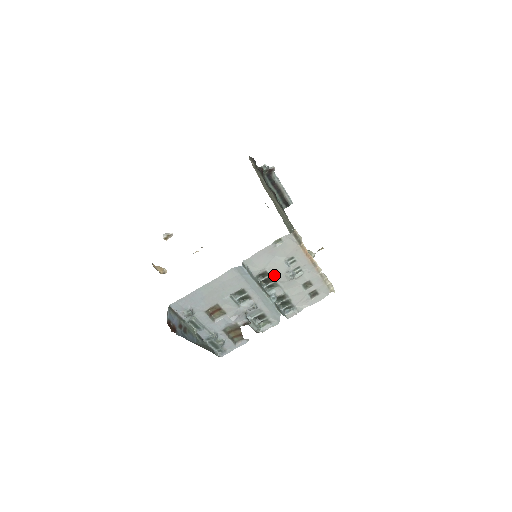
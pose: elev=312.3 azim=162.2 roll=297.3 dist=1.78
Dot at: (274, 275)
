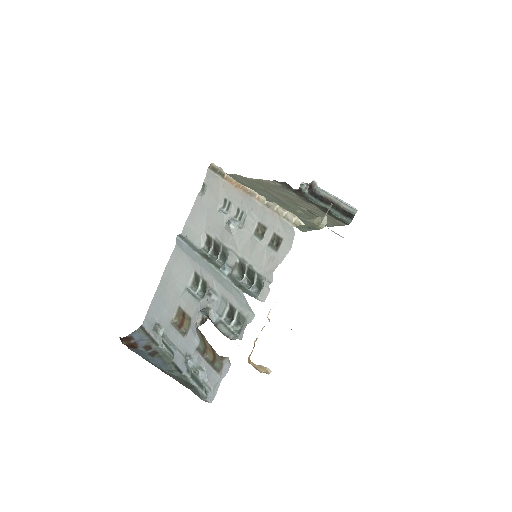
Dot at: (217, 236)
